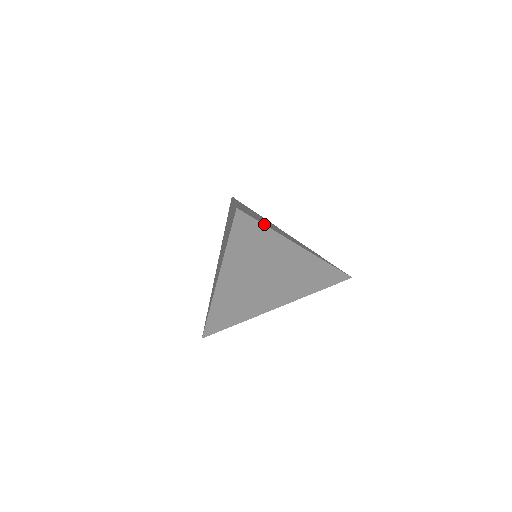
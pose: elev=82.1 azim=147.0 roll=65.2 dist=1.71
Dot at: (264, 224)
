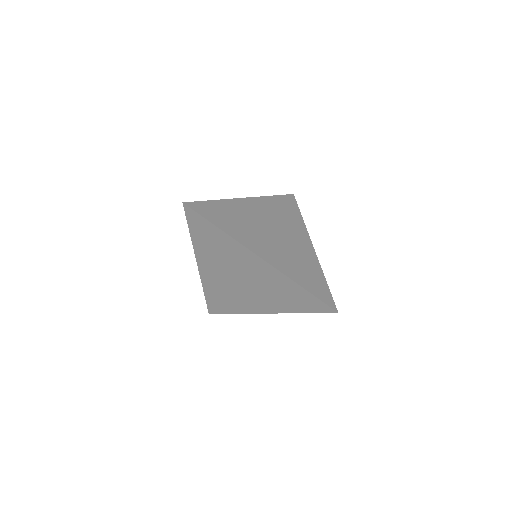
Dot at: (215, 224)
